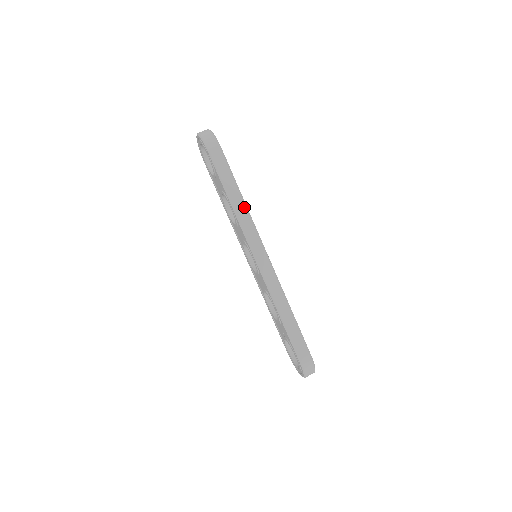
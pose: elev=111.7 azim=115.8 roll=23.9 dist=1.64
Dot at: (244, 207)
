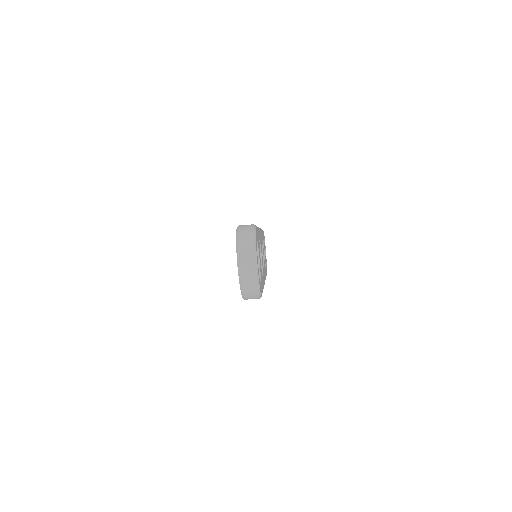
Dot at: occluded
